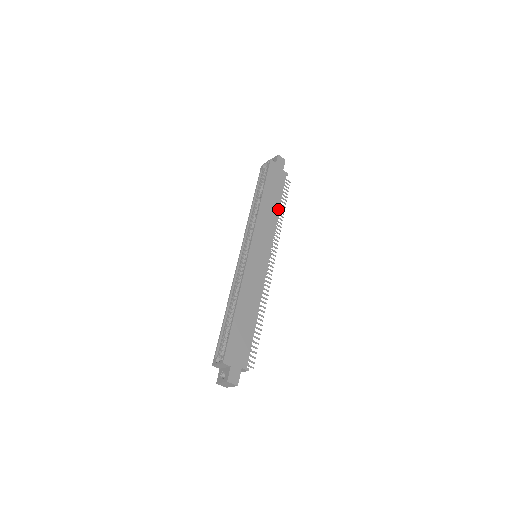
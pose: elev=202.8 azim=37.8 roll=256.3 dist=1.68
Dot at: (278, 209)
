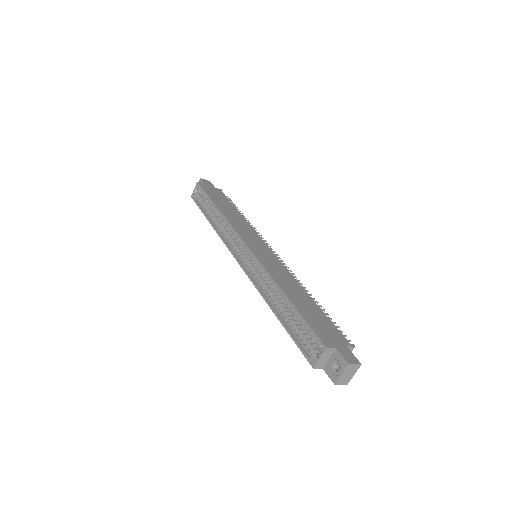
Dot at: (239, 214)
